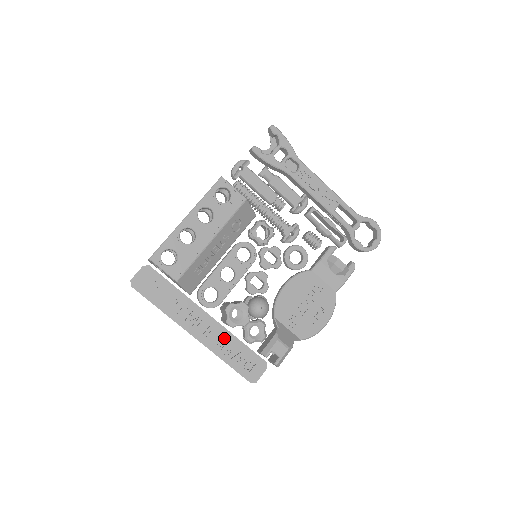
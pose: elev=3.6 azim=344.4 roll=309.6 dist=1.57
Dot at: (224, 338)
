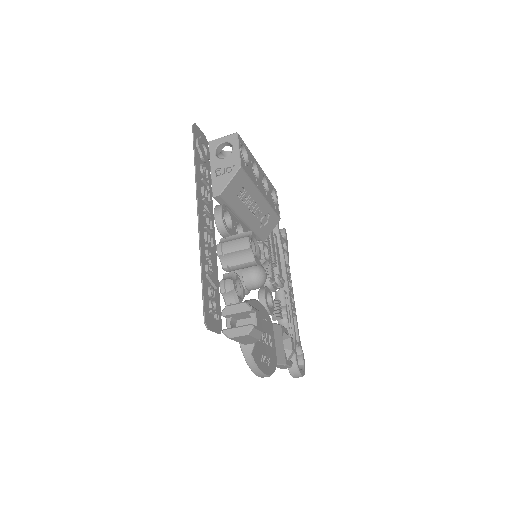
Dot at: (212, 256)
